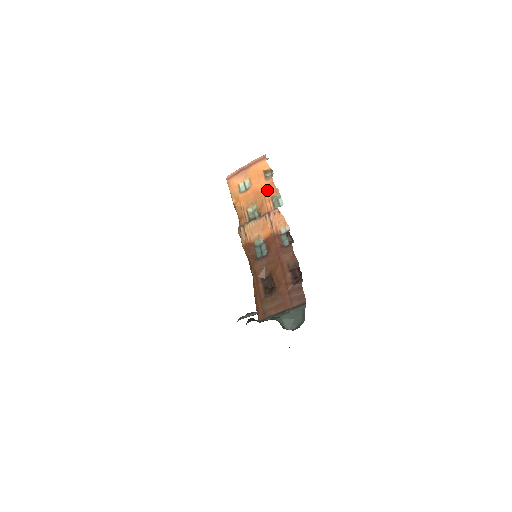
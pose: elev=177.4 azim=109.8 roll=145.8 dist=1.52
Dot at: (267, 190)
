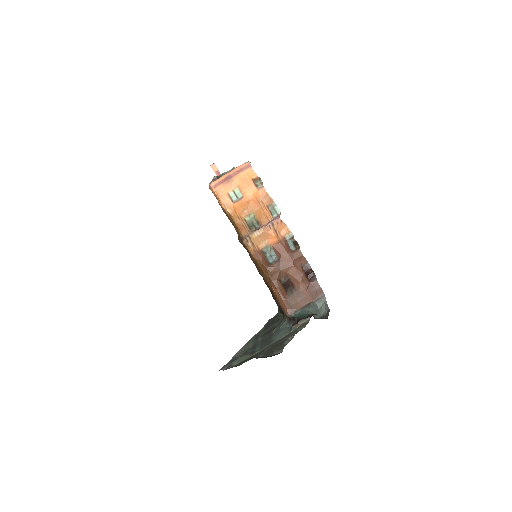
Dot at: (261, 199)
